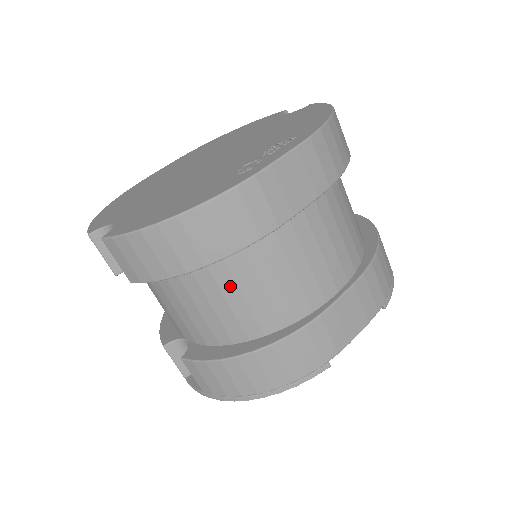
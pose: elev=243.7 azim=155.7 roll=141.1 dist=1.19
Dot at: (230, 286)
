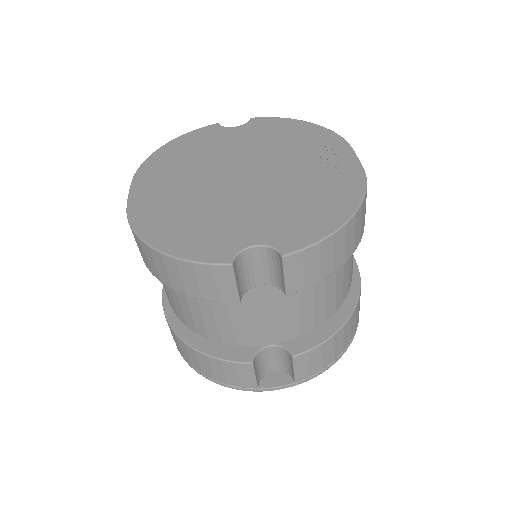
Dot at: (340, 268)
